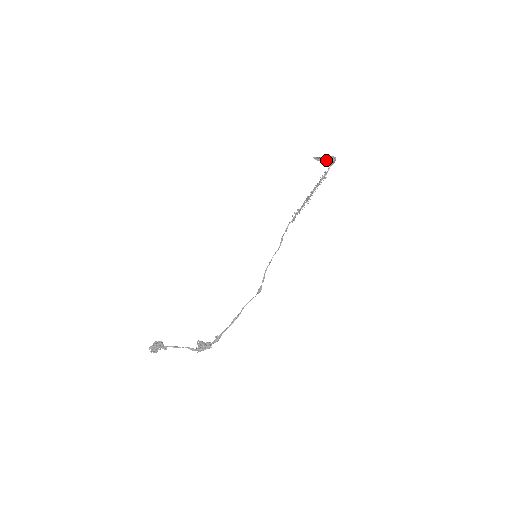
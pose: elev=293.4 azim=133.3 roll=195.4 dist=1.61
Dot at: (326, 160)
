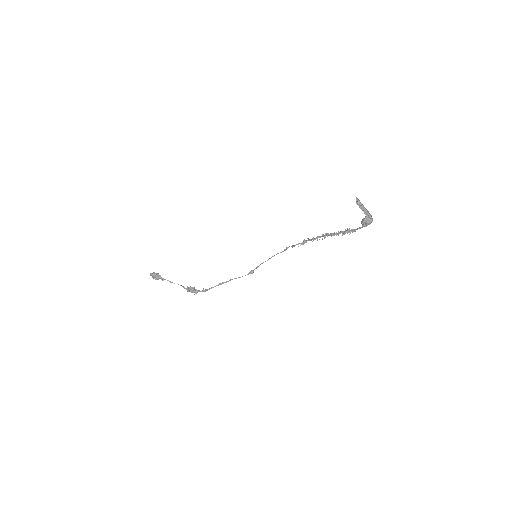
Dot at: (366, 210)
